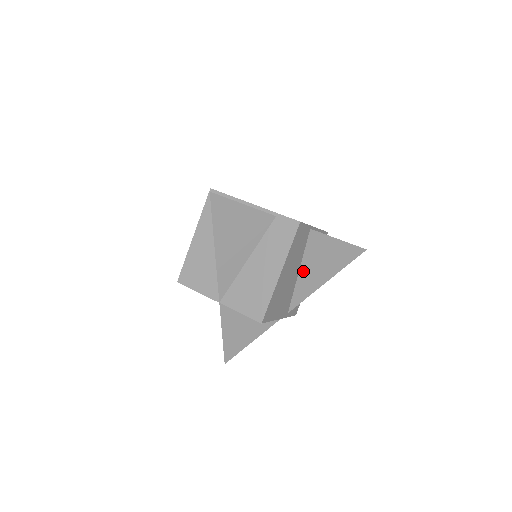
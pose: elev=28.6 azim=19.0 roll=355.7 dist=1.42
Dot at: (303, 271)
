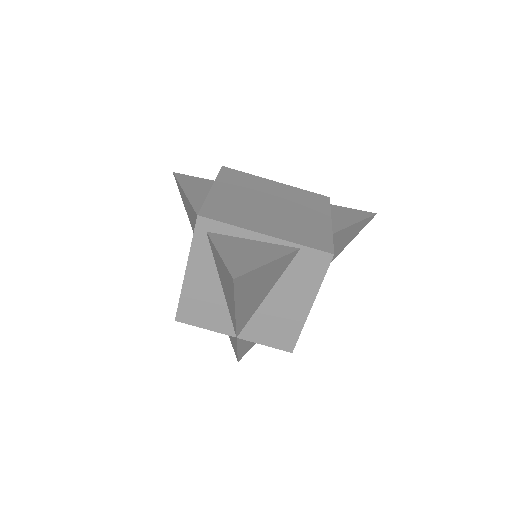
Dot at: occluded
